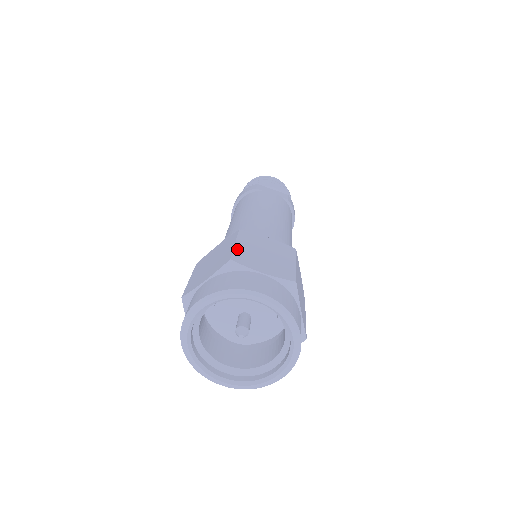
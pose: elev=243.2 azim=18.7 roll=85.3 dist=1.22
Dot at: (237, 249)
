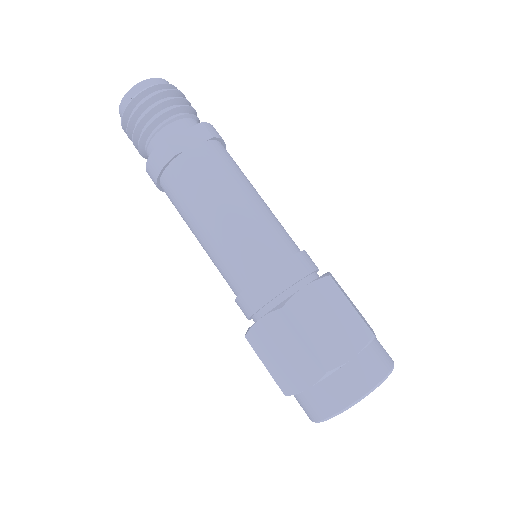
Dot at: (314, 348)
